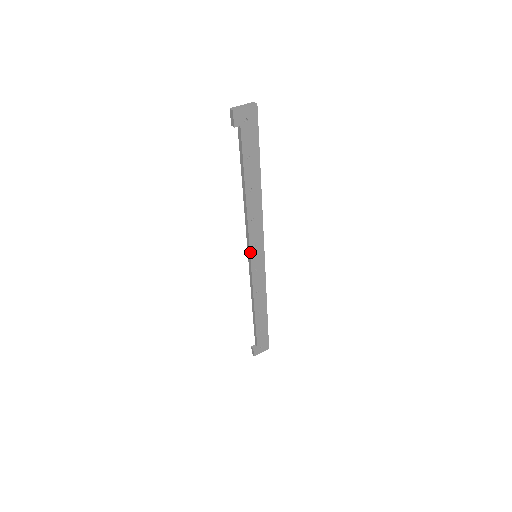
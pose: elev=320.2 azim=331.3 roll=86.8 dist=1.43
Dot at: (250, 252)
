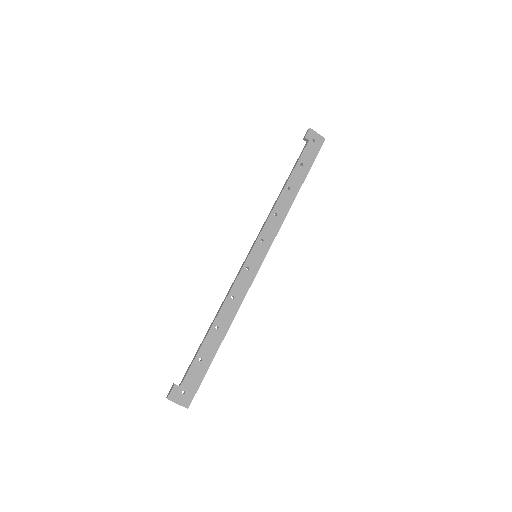
Dot at: (255, 243)
